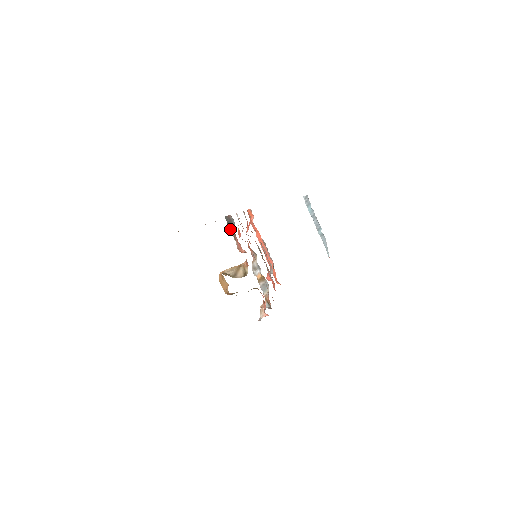
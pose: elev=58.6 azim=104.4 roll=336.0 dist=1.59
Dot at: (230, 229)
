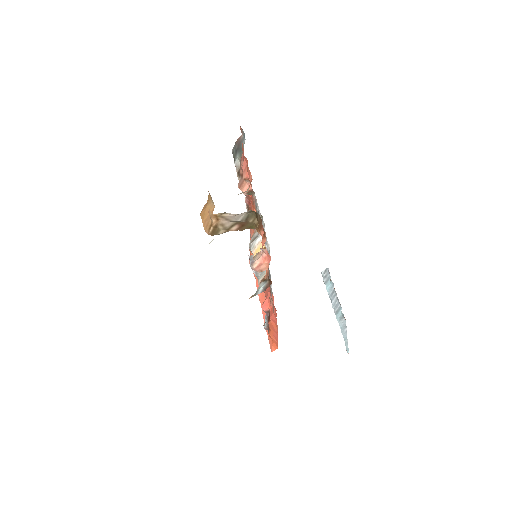
Dot at: (235, 160)
